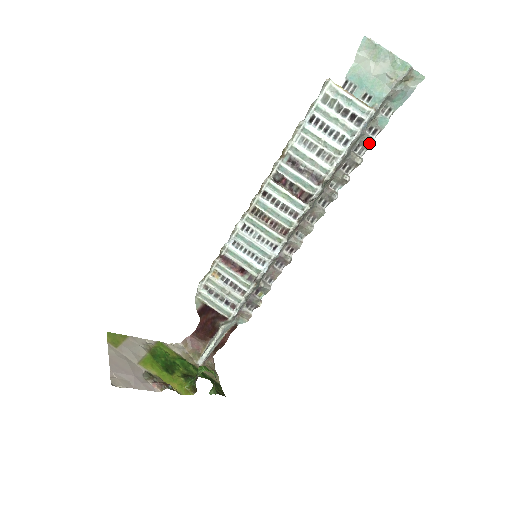
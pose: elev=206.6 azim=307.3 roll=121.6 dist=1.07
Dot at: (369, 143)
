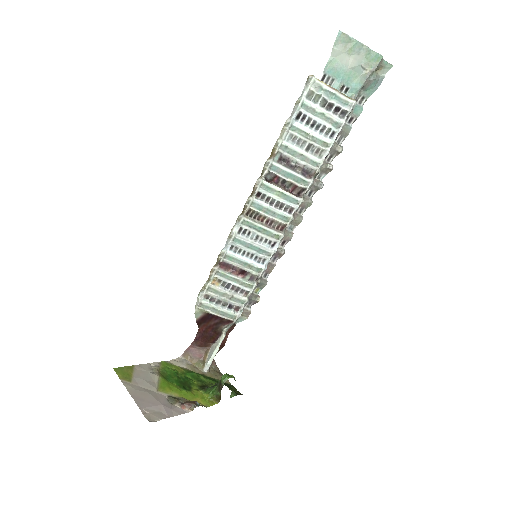
Dot at: (347, 131)
